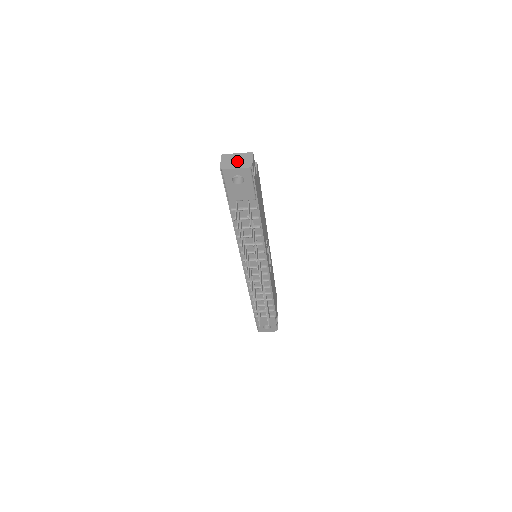
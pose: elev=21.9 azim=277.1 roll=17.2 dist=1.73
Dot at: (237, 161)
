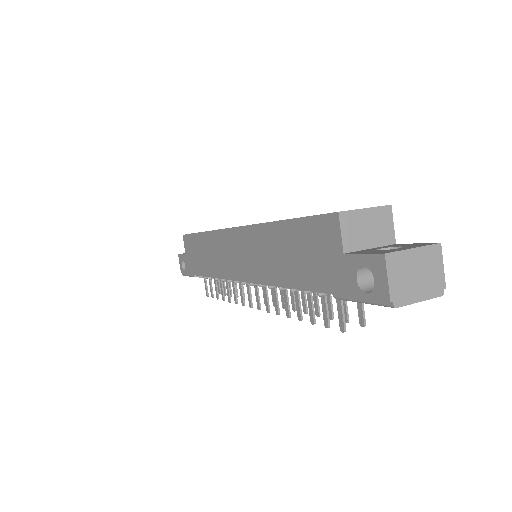
Dot at: (419, 277)
